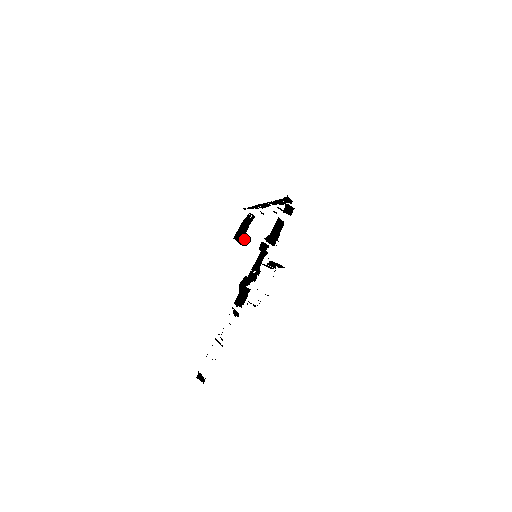
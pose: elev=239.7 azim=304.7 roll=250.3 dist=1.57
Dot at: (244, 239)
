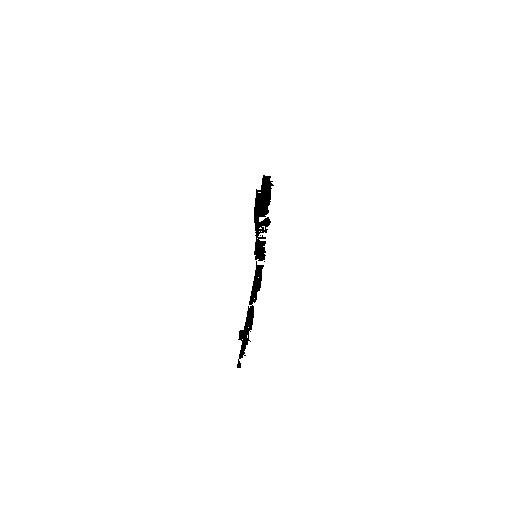
Dot at: occluded
